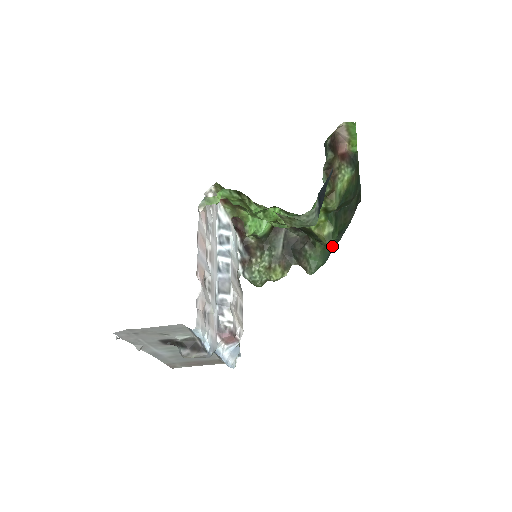
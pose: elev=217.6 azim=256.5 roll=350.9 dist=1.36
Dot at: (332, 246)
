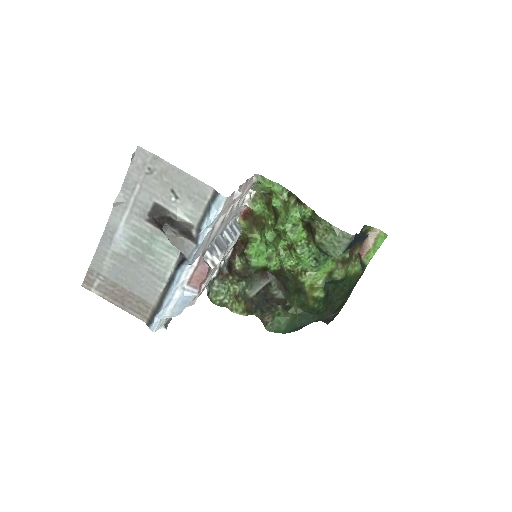
Dot at: (300, 323)
